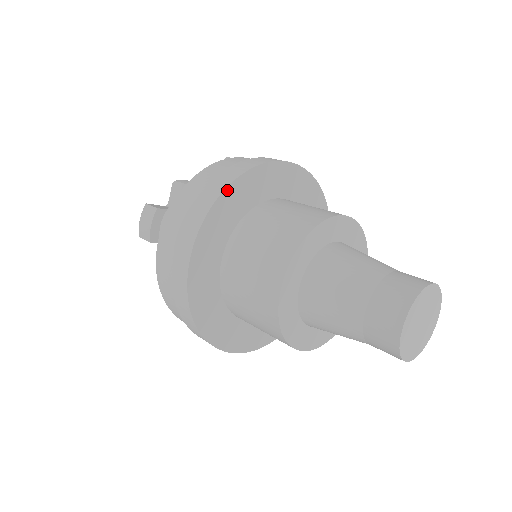
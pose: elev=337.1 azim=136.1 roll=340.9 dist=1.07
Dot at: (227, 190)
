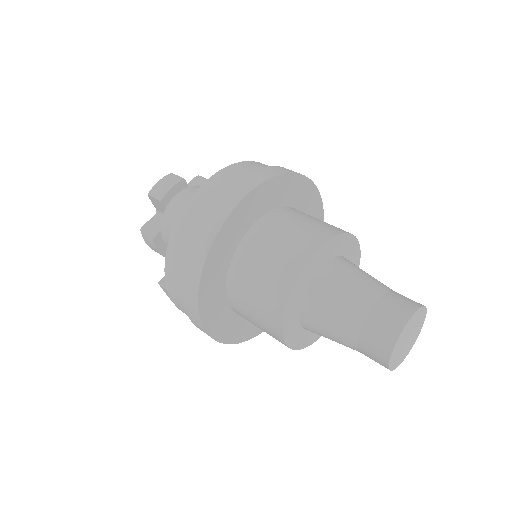
Dot at: (289, 175)
